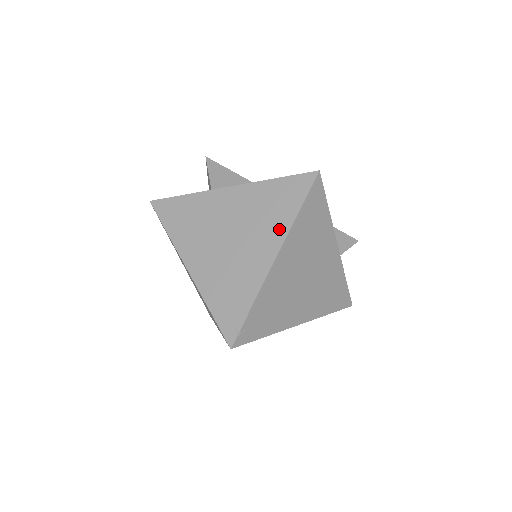
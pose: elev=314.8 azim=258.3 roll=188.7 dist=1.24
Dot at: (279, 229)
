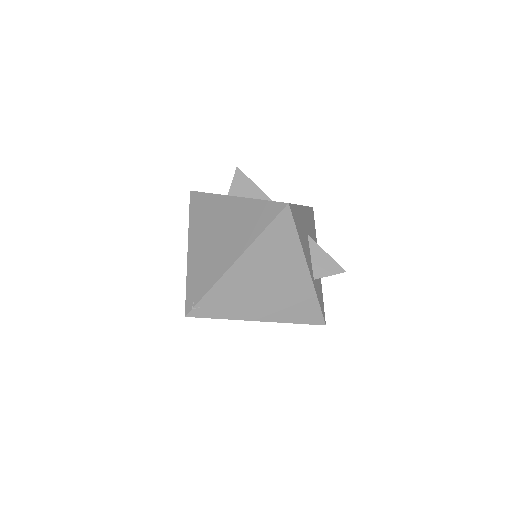
Dot at: (246, 241)
